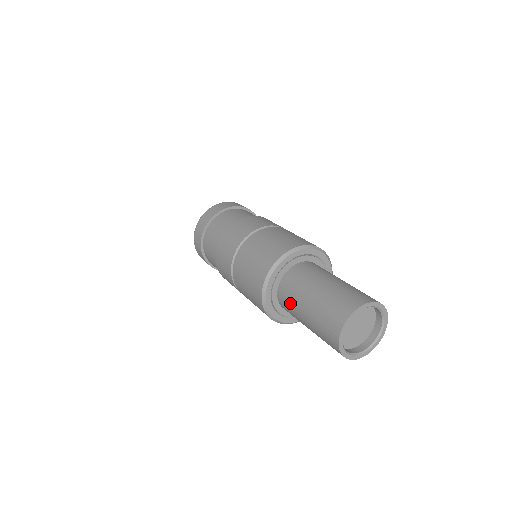
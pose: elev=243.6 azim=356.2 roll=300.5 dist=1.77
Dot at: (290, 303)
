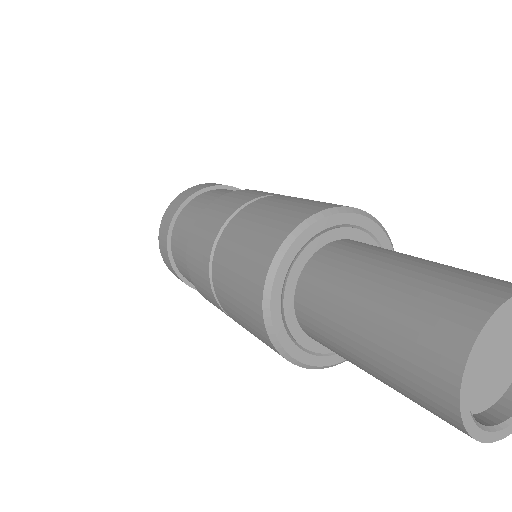
Dot at: (327, 342)
